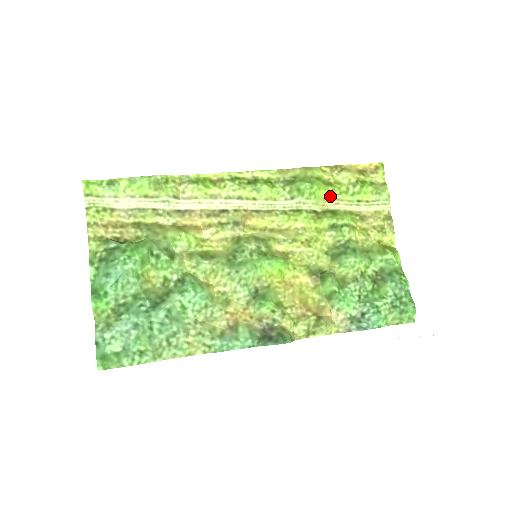
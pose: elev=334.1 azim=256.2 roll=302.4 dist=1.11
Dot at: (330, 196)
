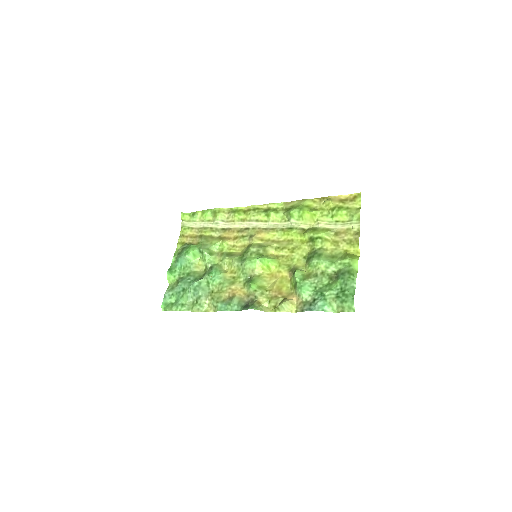
Dot at: (314, 218)
